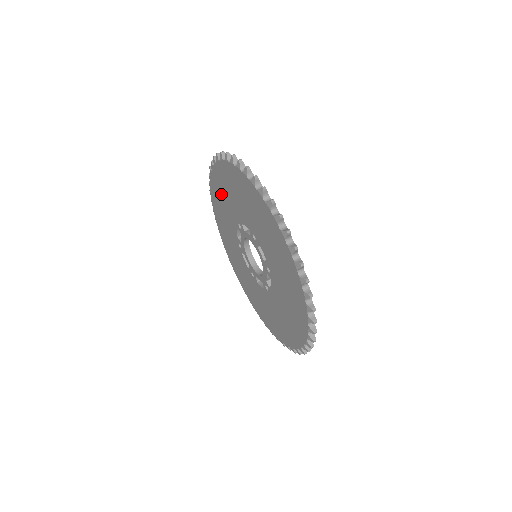
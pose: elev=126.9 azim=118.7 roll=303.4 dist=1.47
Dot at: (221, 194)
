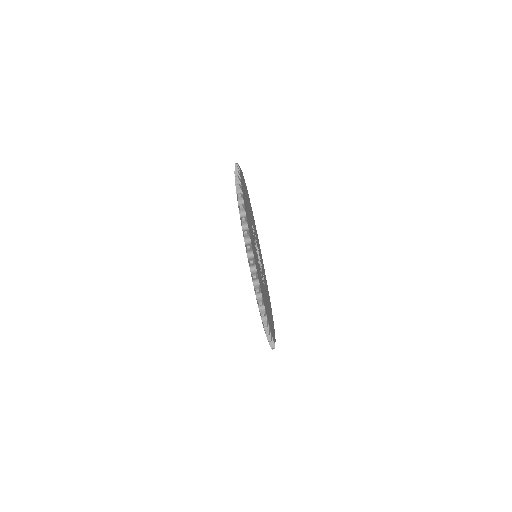
Dot at: occluded
